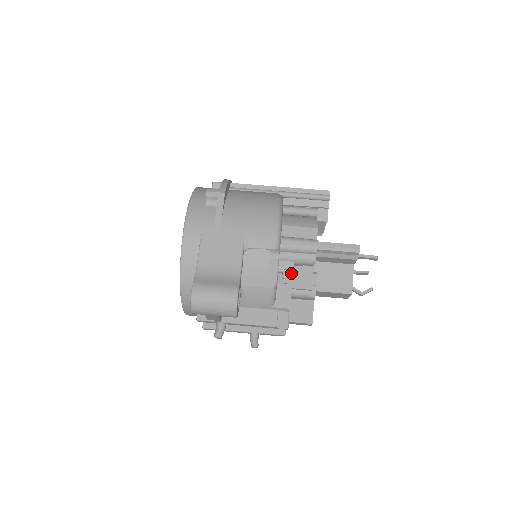
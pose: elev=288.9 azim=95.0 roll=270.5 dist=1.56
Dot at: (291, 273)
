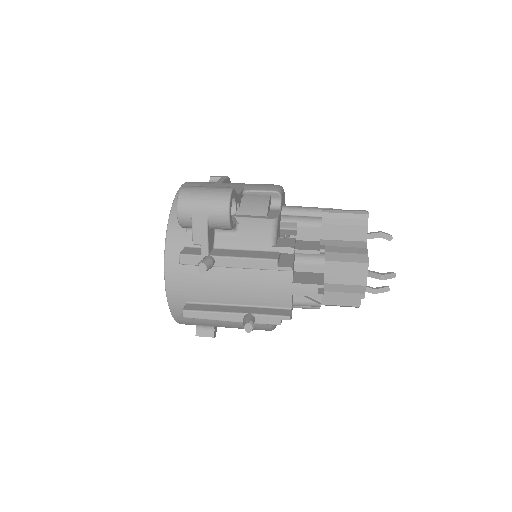
Dot at: (295, 243)
